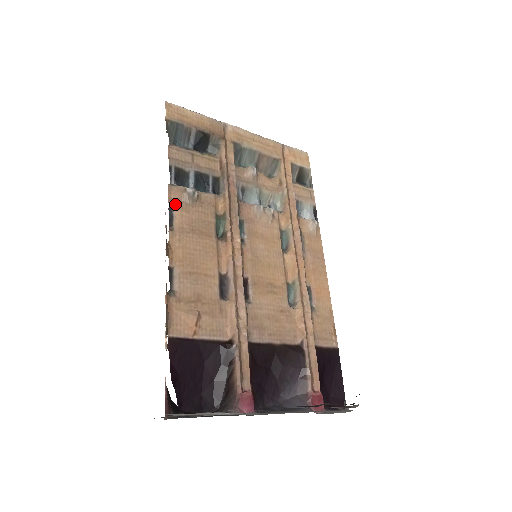
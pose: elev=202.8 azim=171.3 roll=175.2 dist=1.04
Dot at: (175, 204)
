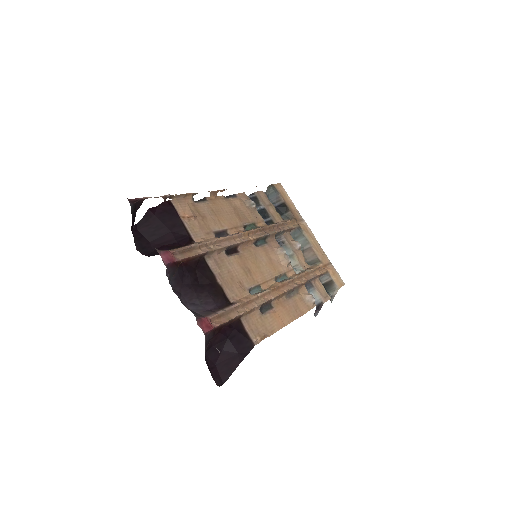
Dot at: (239, 197)
